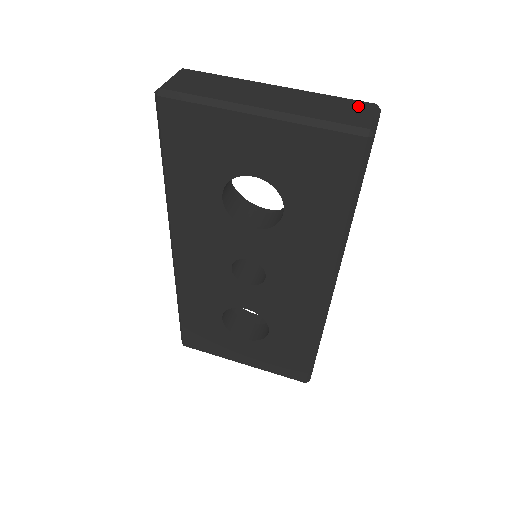
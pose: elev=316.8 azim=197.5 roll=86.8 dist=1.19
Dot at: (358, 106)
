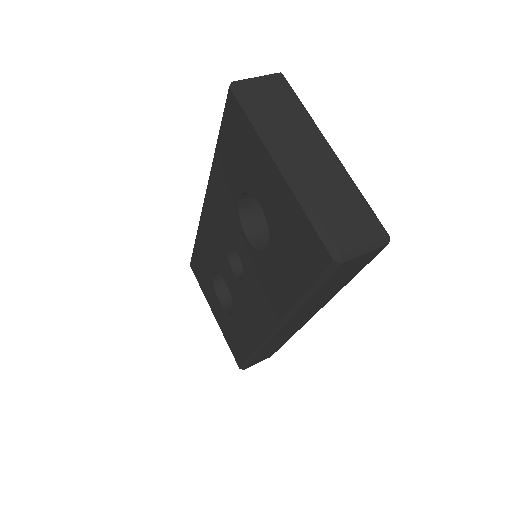
Dot at: (368, 225)
